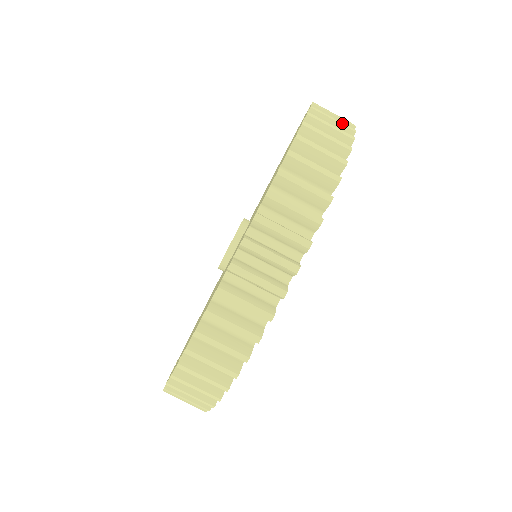
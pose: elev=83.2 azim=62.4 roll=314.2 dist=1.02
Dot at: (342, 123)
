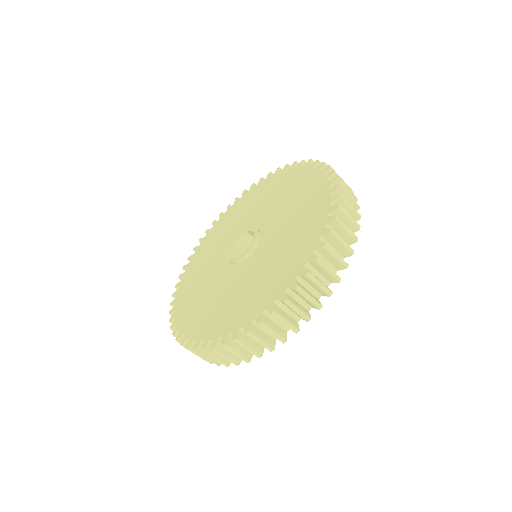
Dot at: occluded
